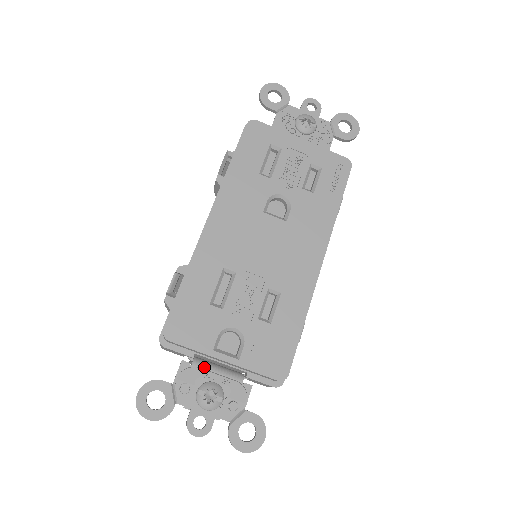
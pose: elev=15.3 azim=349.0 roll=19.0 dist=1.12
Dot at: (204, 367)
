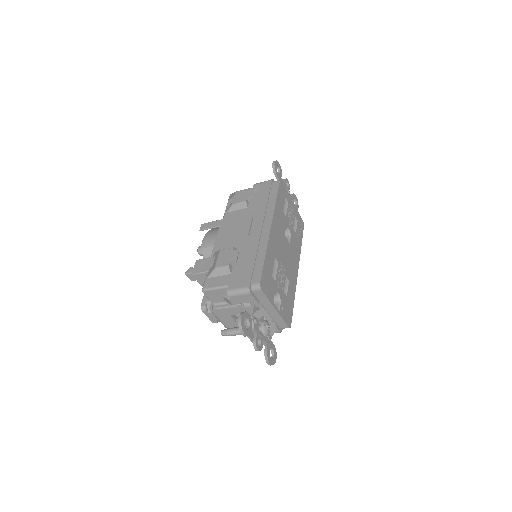
Dot at: occluded
